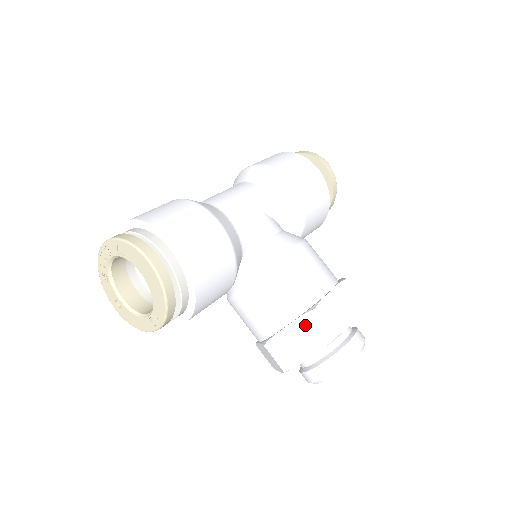
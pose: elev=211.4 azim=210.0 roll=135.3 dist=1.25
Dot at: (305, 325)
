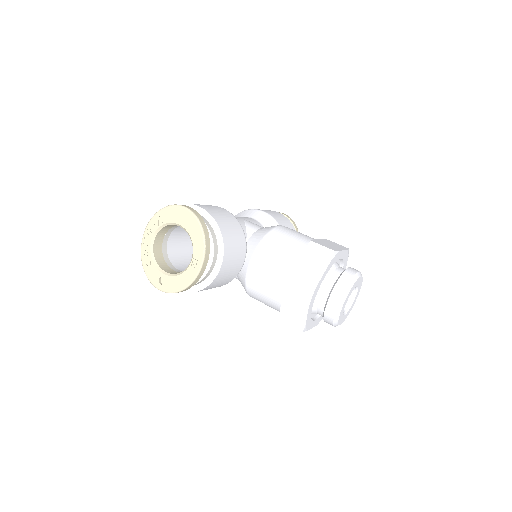
Dot at: (309, 254)
